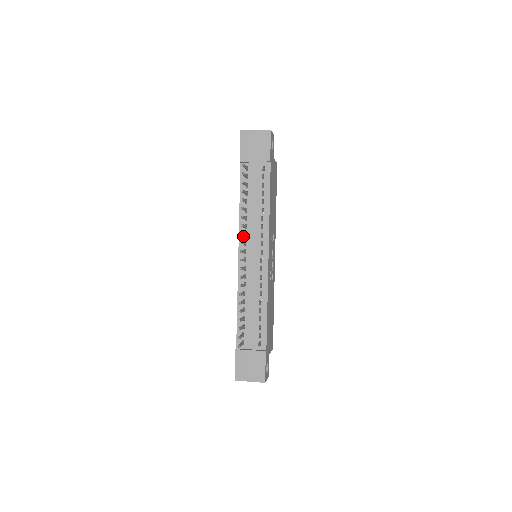
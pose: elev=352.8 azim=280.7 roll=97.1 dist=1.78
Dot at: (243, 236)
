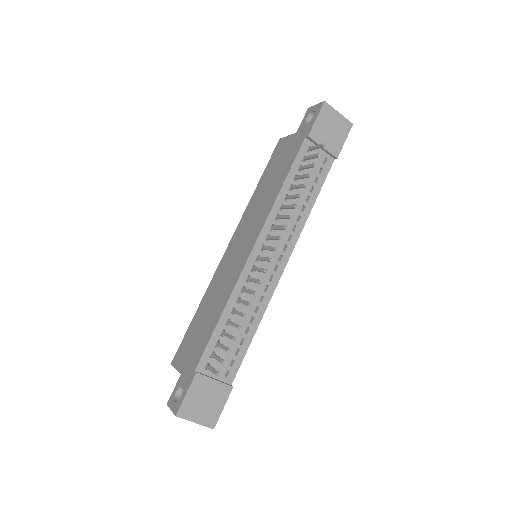
Dot at: (269, 227)
